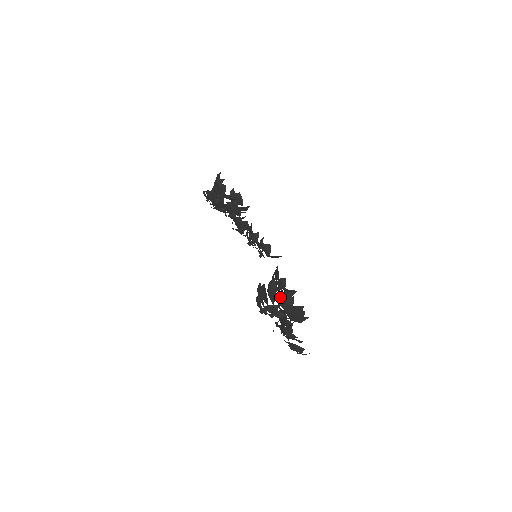
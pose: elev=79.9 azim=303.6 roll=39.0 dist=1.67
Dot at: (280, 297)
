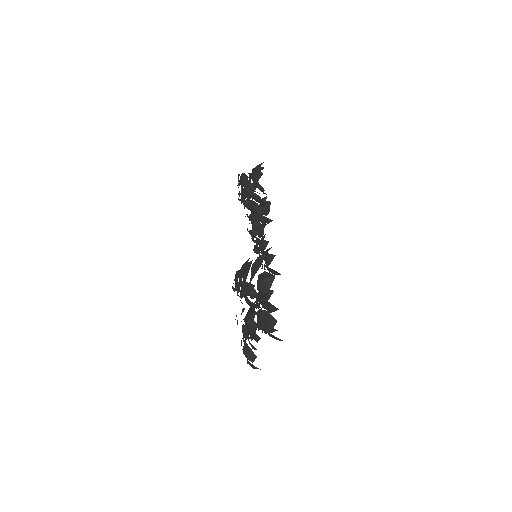
Dot at: (262, 275)
